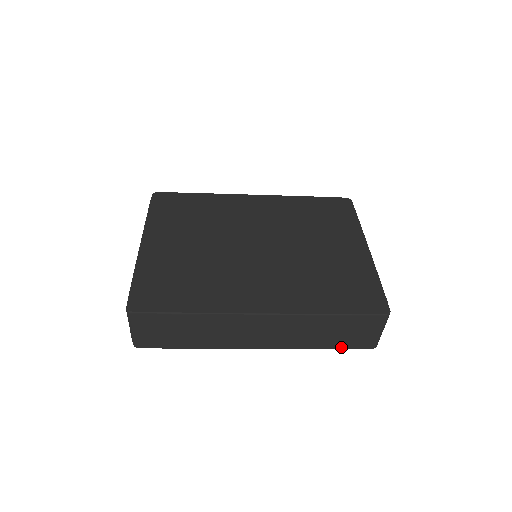
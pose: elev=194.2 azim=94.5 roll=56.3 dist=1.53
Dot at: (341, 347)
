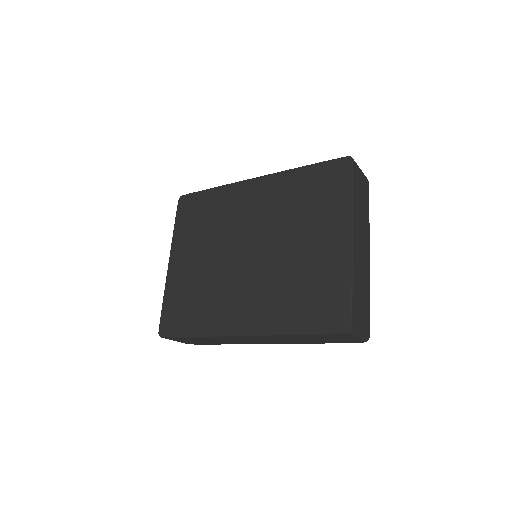
Dot at: occluded
